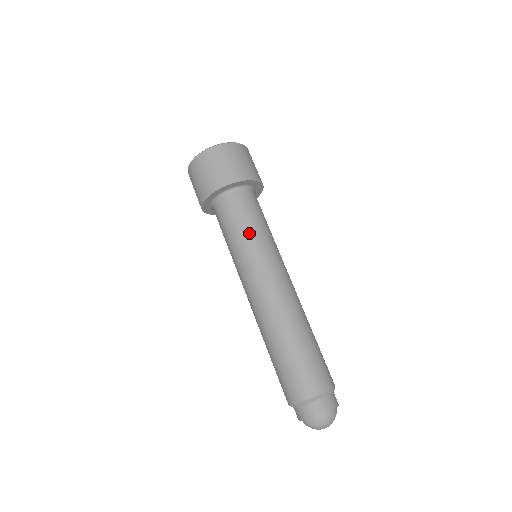
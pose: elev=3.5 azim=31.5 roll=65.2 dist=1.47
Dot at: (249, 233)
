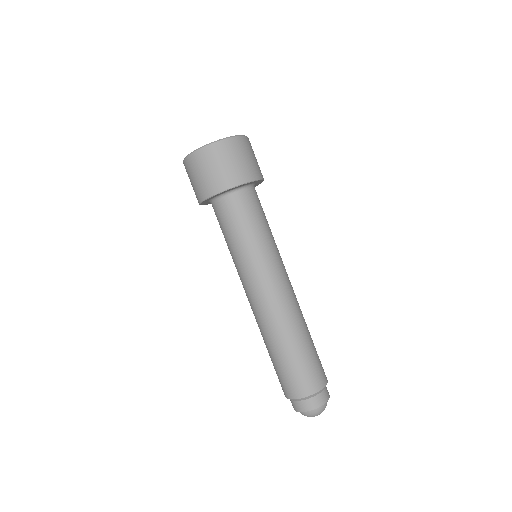
Dot at: (269, 232)
